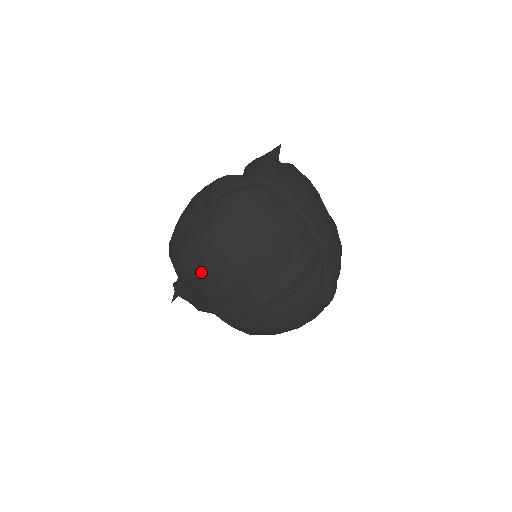
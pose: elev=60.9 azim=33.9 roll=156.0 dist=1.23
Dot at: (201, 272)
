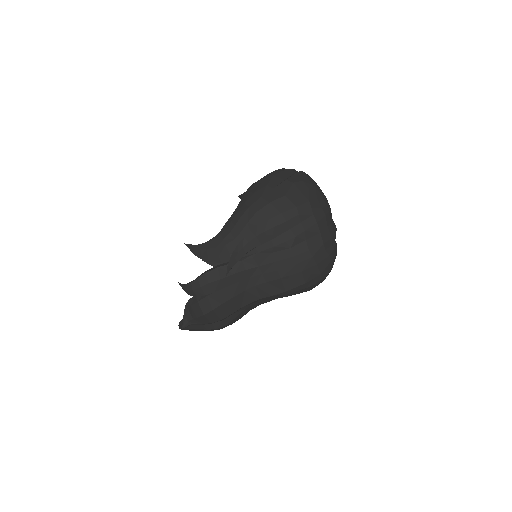
Dot at: (304, 209)
